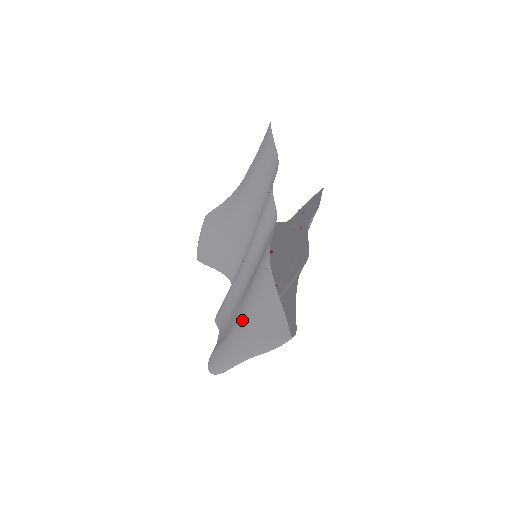
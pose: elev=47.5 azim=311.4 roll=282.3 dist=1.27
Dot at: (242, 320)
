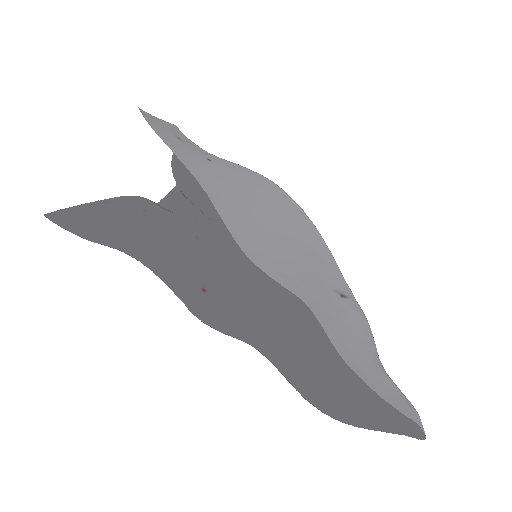
Dot at: (365, 392)
